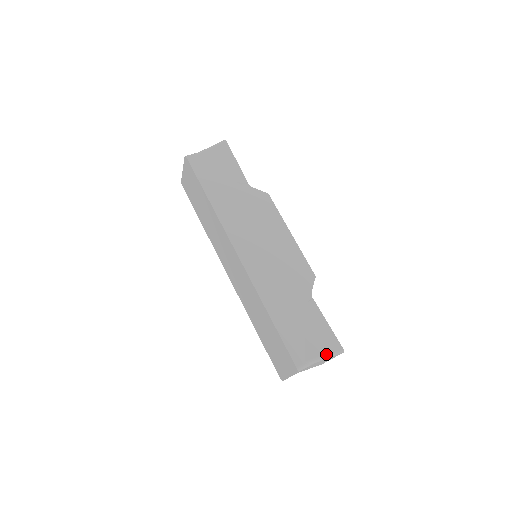
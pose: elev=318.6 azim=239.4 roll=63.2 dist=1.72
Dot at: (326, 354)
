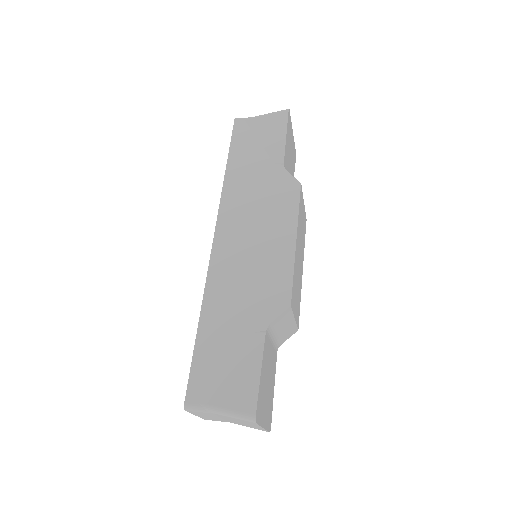
Dot at: (230, 410)
